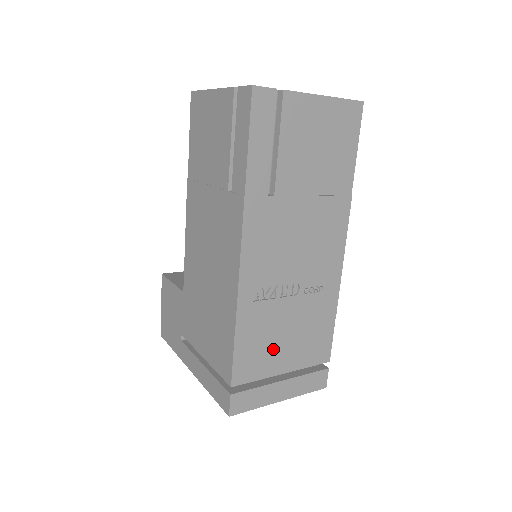
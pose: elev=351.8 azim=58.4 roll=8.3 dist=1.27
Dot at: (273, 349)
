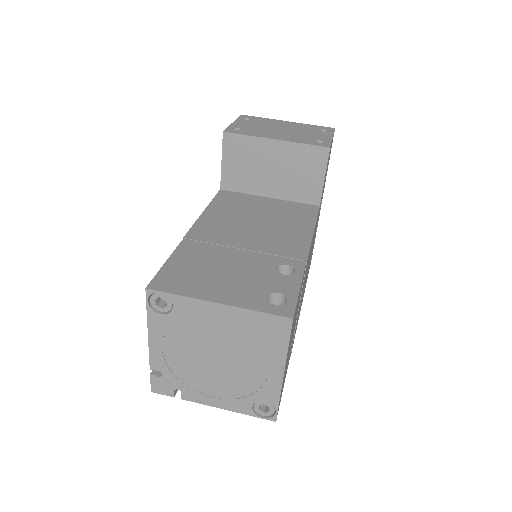
Dot at: occluded
